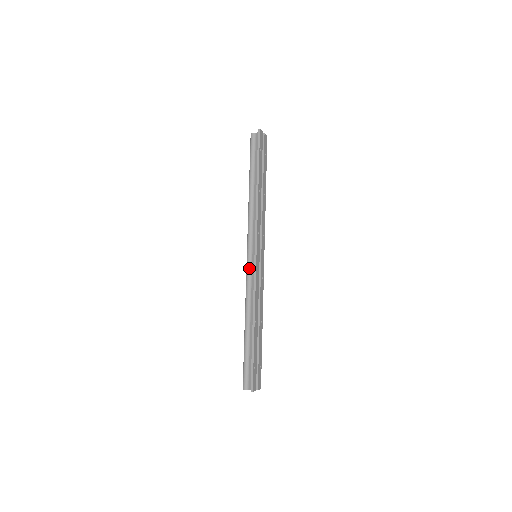
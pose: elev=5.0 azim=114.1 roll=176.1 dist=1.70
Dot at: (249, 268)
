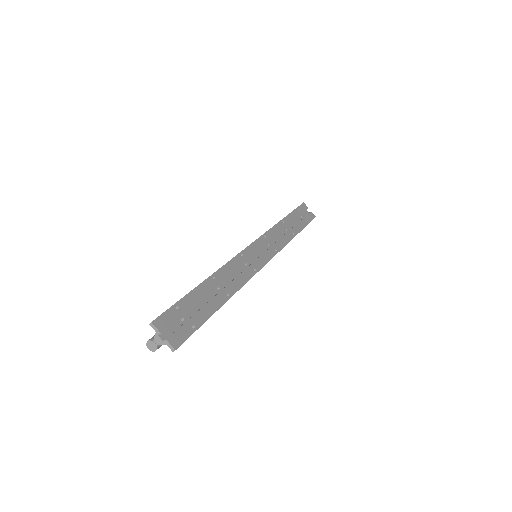
Dot at: occluded
